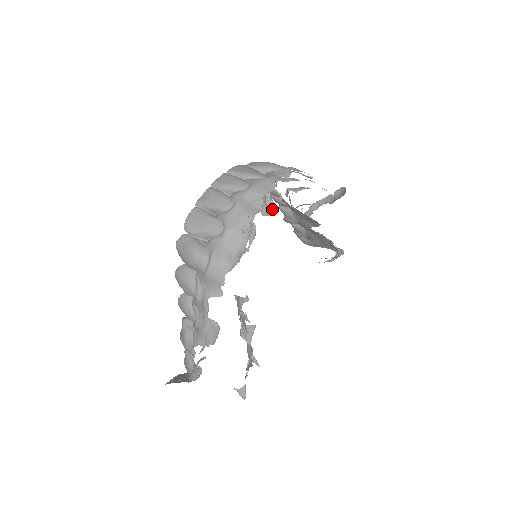
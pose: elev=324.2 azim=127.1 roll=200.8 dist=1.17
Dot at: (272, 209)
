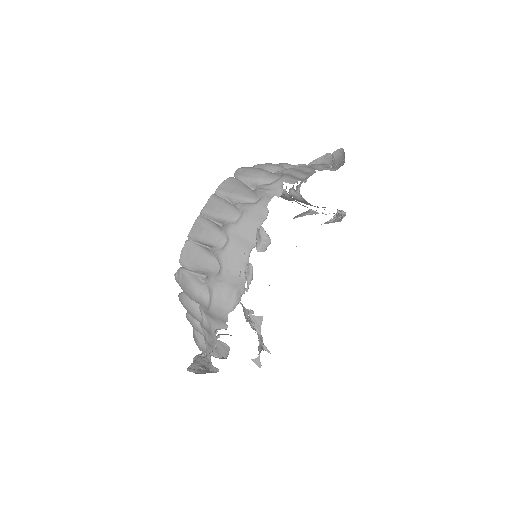
Dot at: (267, 242)
